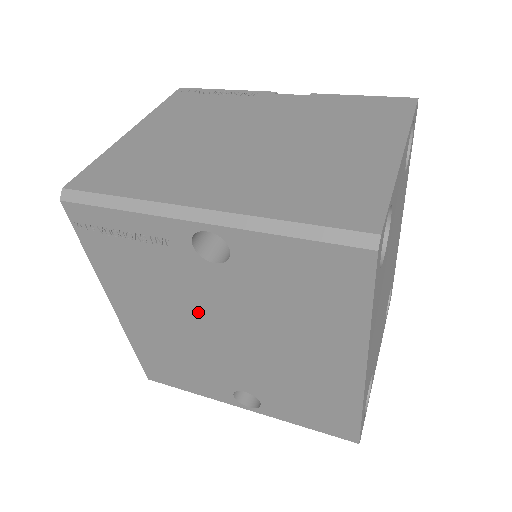
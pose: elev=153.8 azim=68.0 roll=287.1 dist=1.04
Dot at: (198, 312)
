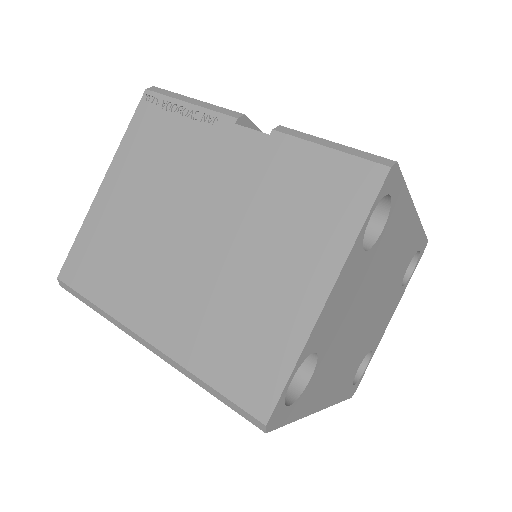
Dot at: occluded
